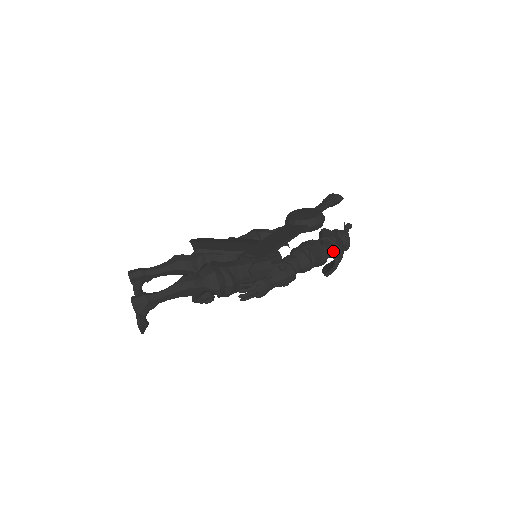
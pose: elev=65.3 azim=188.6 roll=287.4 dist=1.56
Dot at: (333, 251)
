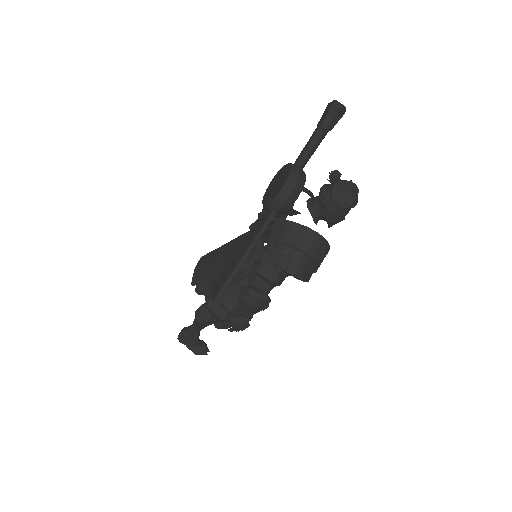
Dot at: (281, 263)
